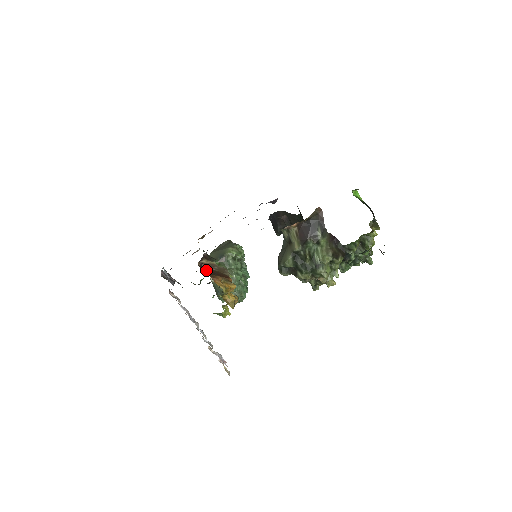
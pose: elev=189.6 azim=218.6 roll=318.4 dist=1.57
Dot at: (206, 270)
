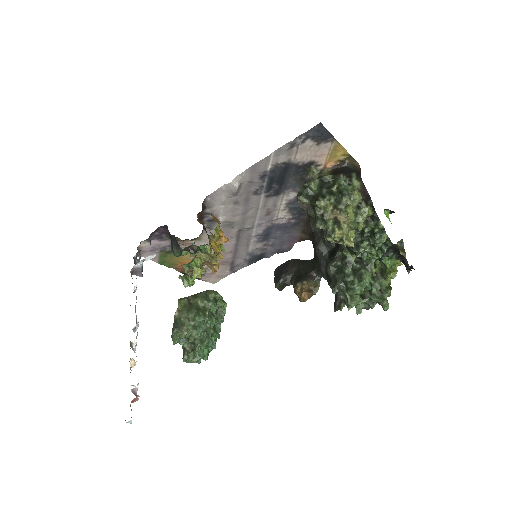
Dot at: occluded
